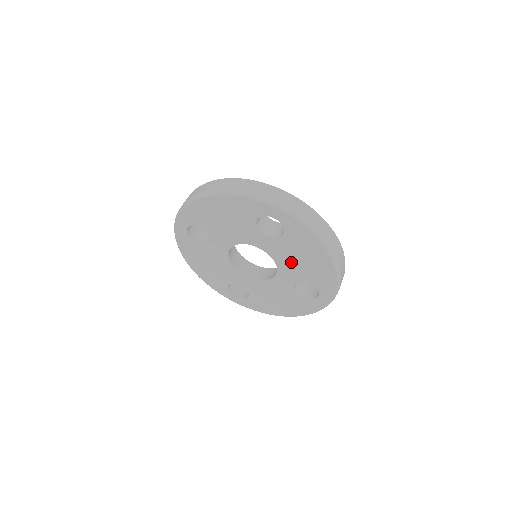
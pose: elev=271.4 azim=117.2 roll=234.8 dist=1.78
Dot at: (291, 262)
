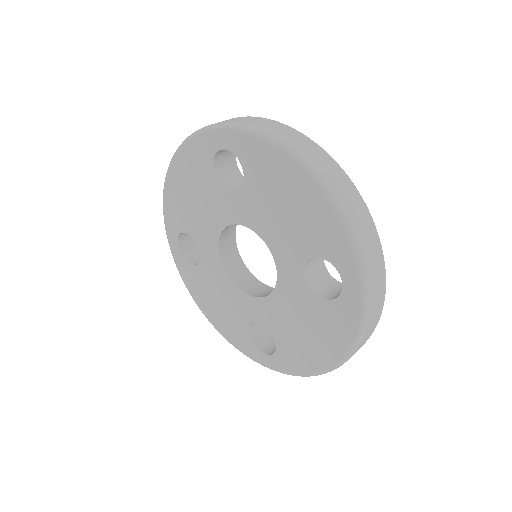
Dot at: (288, 315)
